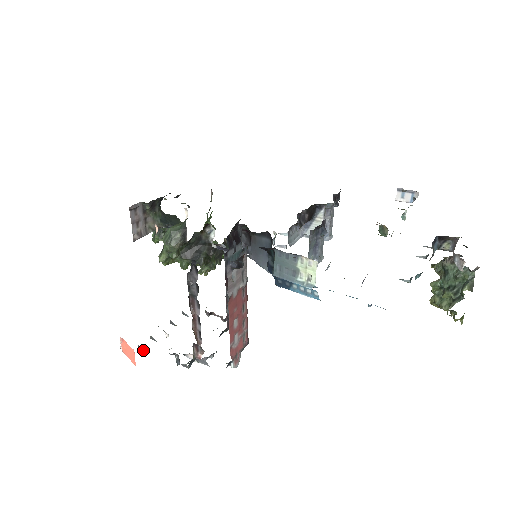
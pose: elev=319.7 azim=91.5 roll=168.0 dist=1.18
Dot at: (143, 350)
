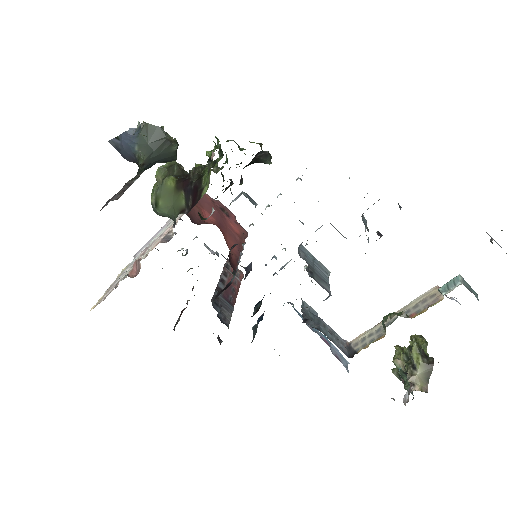
Dot at: occluded
